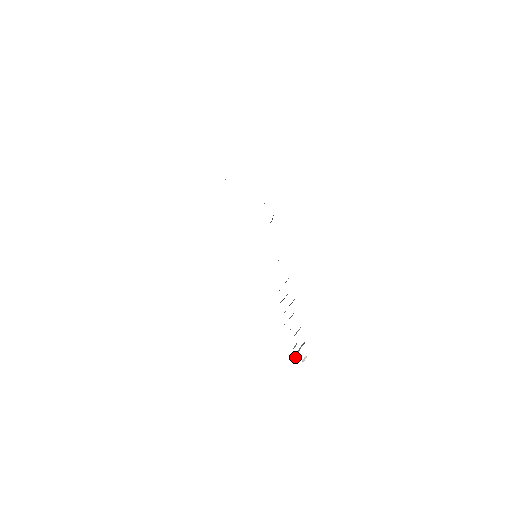
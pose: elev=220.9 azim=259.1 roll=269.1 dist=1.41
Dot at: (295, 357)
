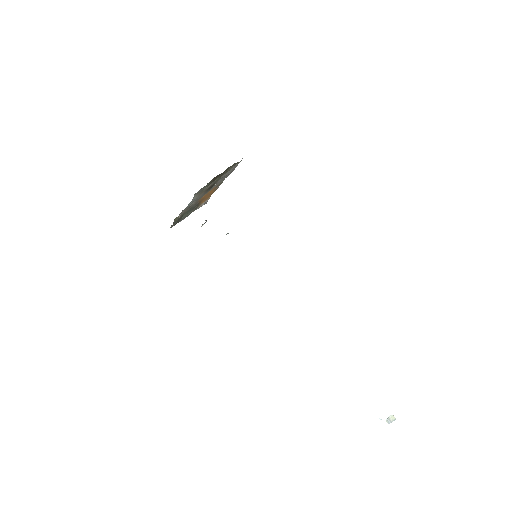
Dot at: occluded
